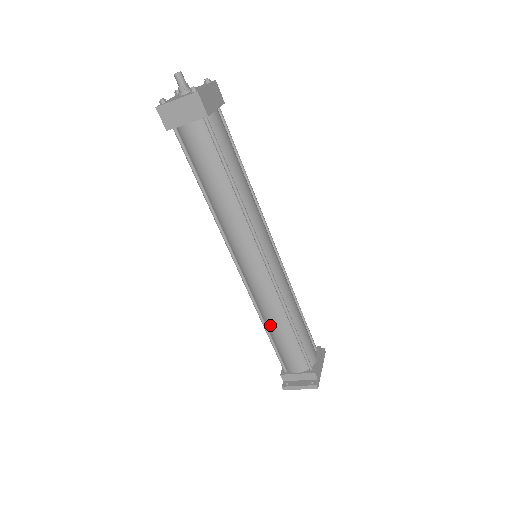
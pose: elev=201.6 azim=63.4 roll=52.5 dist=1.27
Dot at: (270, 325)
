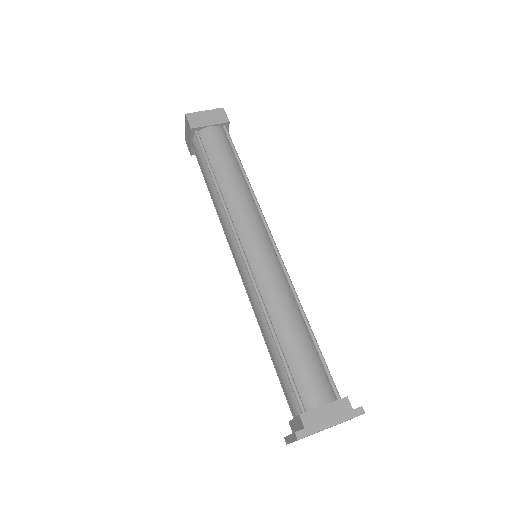
Dot at: occluded
